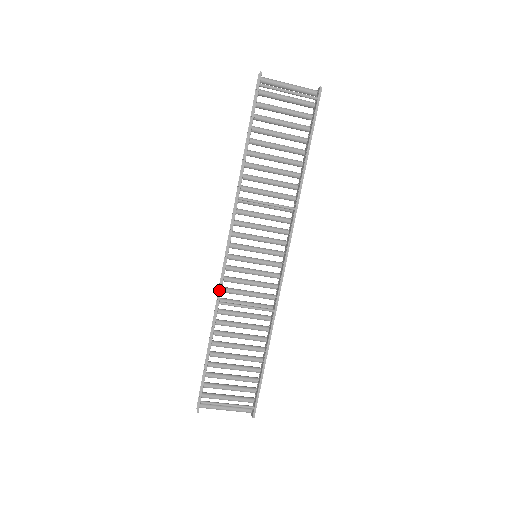
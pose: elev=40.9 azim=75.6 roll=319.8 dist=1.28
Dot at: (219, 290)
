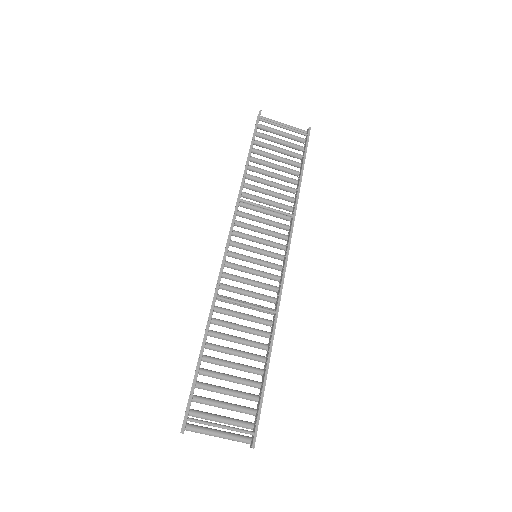
Dot at: occluded
